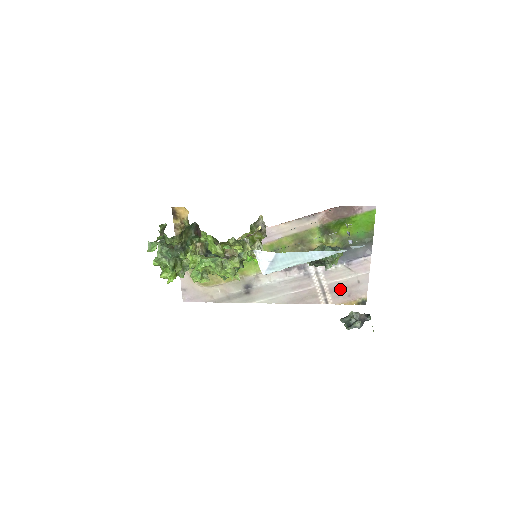
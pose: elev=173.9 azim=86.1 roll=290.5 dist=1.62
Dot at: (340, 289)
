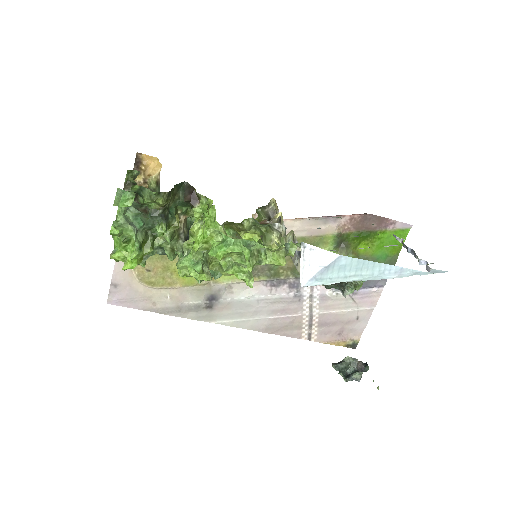
Dot at: (332, 323)
